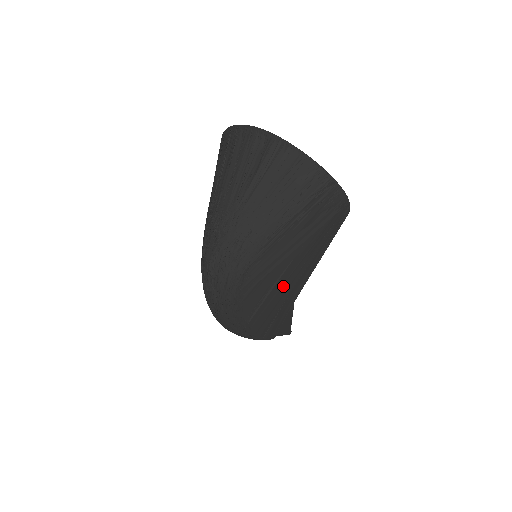
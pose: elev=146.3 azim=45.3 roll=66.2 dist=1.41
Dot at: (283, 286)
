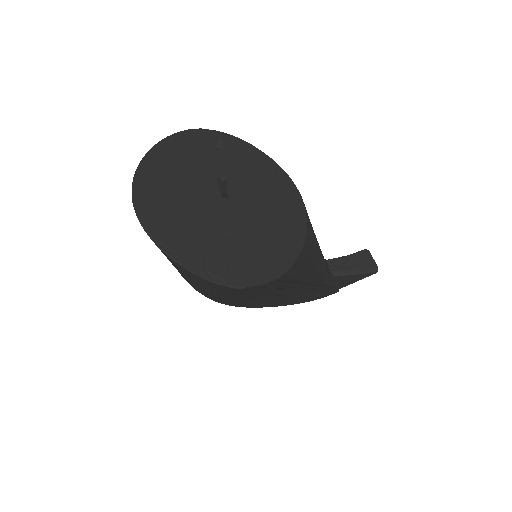
Dot at: (277, 300)
